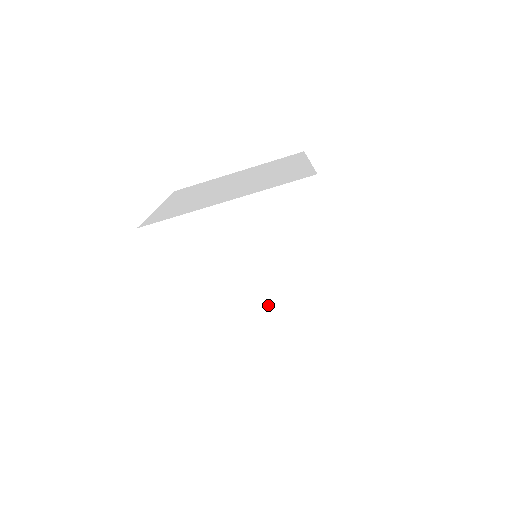
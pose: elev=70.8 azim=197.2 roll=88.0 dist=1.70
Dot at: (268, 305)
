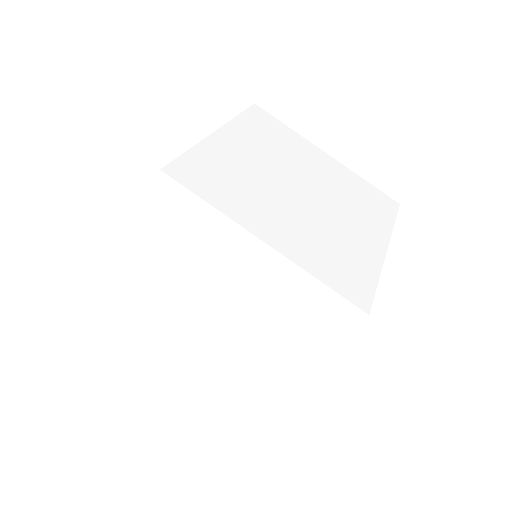
Dot at: (327, 202)
